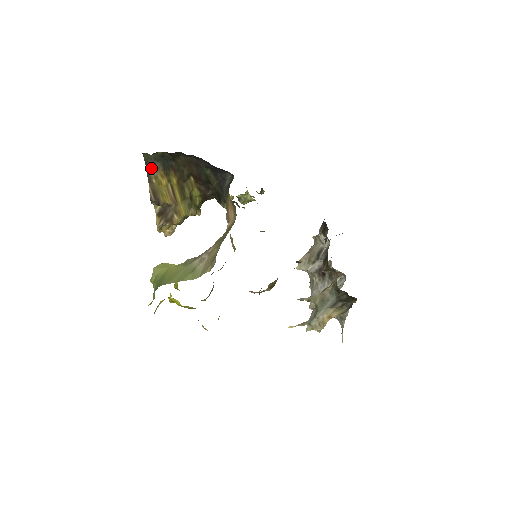
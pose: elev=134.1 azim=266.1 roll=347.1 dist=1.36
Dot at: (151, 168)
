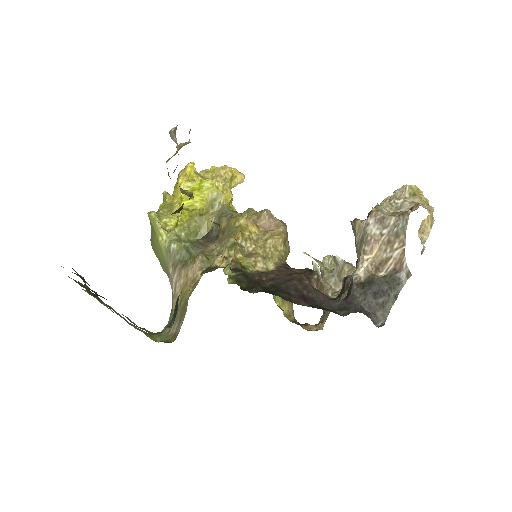
Dot at: occluded
